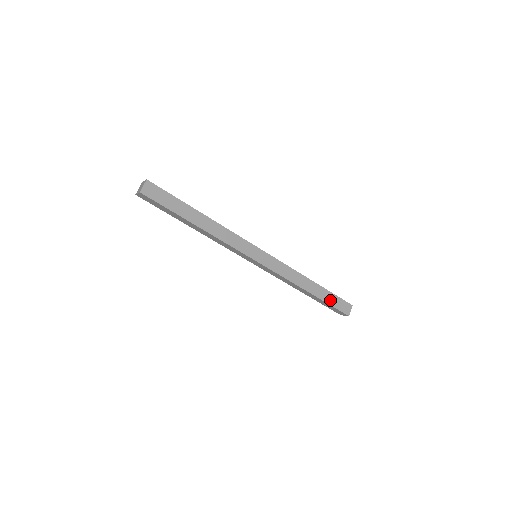
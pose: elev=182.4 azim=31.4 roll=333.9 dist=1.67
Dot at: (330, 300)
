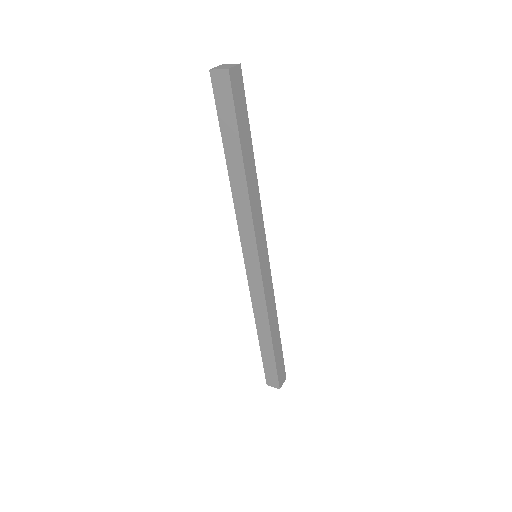
Dot at: (278, 359)
